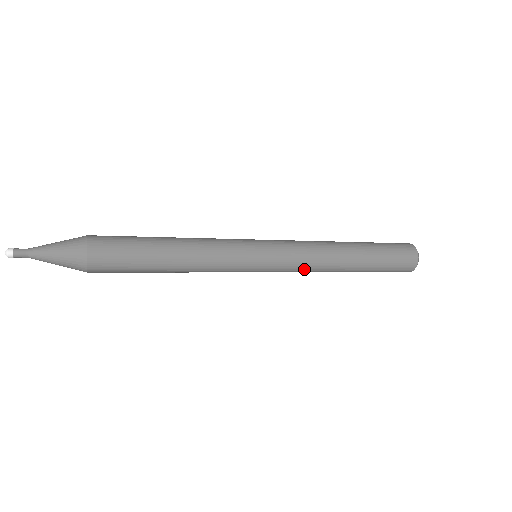
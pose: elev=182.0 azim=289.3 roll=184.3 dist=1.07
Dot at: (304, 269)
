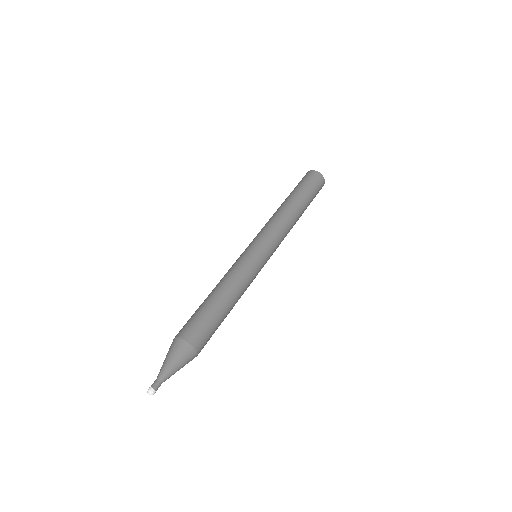
Dot at: occluded
